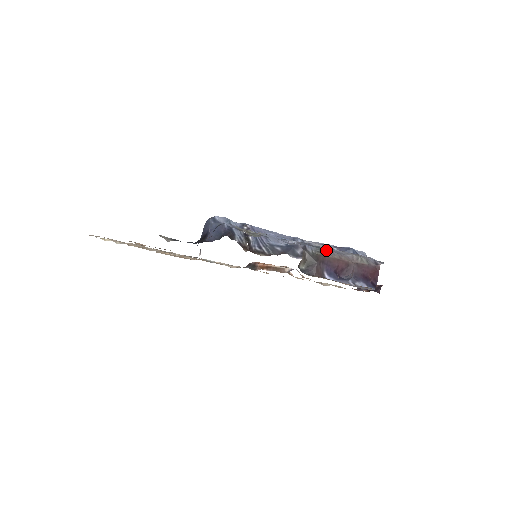
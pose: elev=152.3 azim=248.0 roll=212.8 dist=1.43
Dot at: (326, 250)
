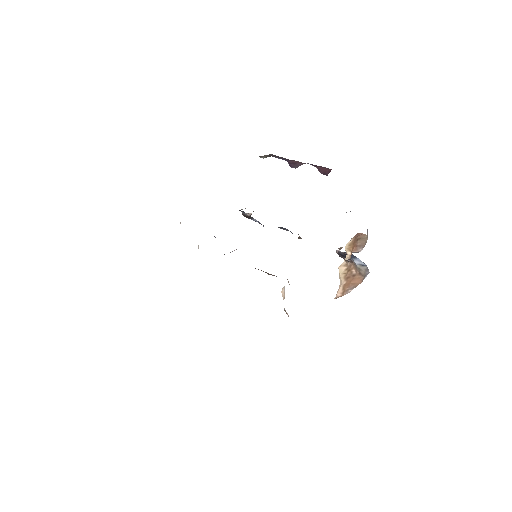
Dot at: occluded
